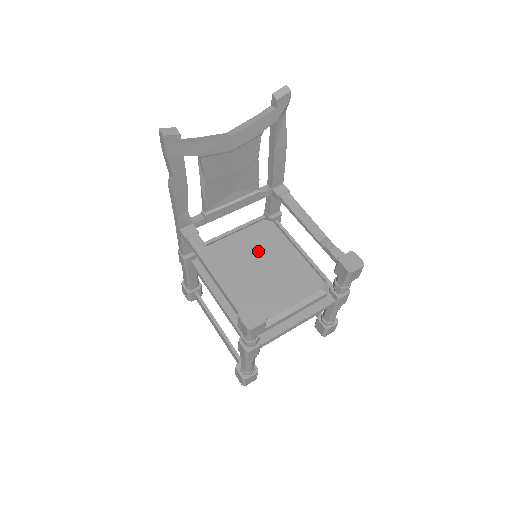
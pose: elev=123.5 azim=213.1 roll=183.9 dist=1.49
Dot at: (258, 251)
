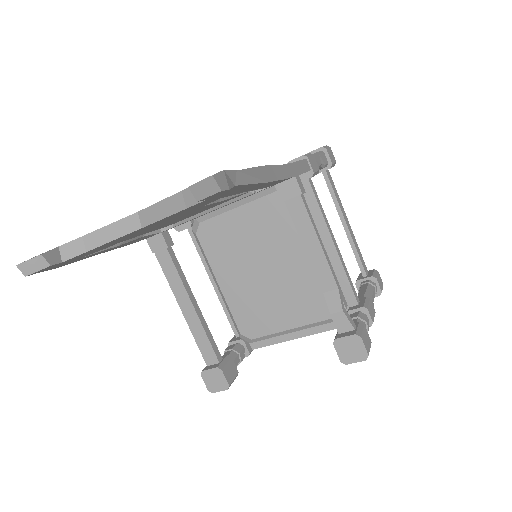
Dot at: (262, 244)
